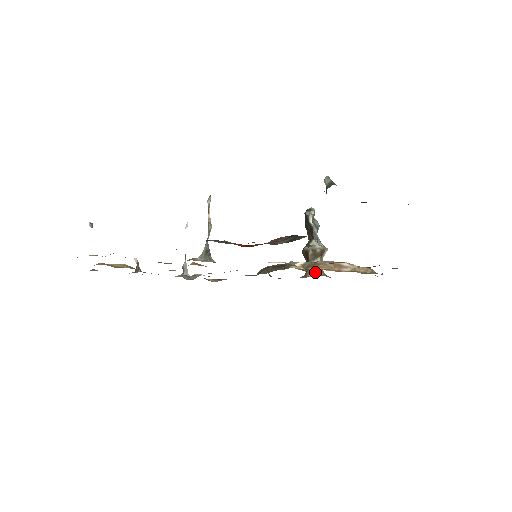
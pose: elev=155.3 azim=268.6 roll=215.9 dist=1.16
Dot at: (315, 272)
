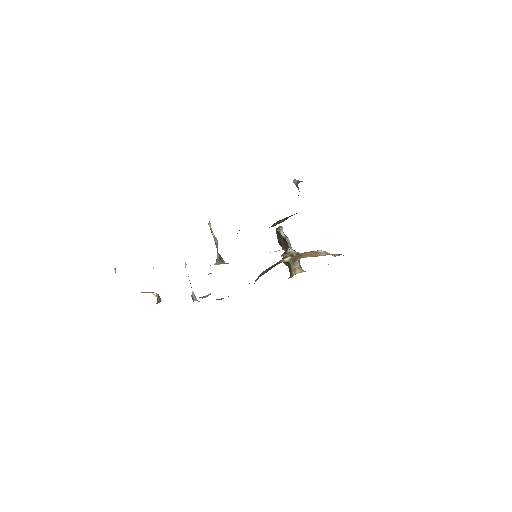
Dot at: (298, 271)
